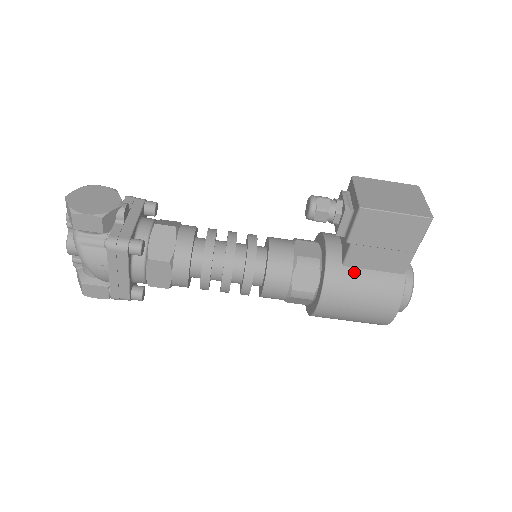
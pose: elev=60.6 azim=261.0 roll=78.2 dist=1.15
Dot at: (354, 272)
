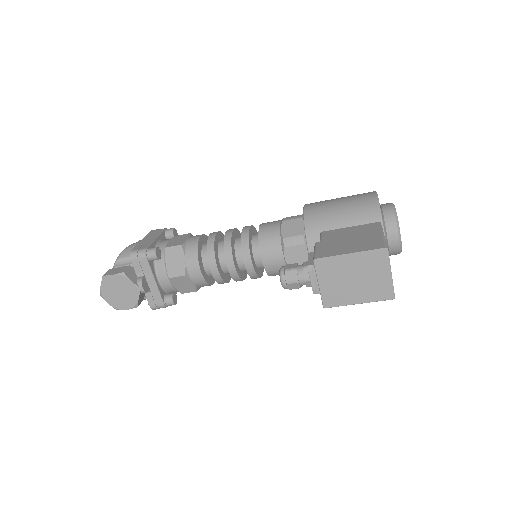
Dot at: occluded
